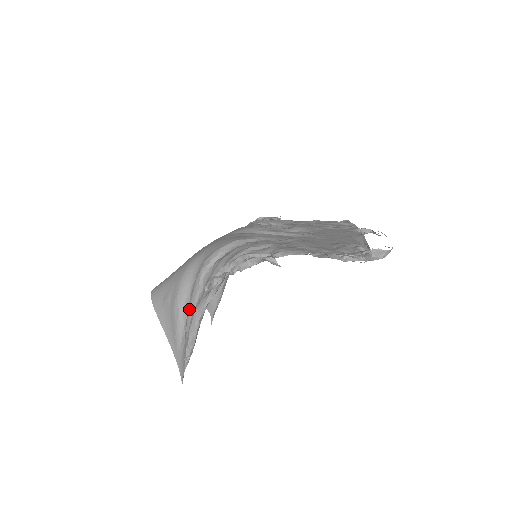
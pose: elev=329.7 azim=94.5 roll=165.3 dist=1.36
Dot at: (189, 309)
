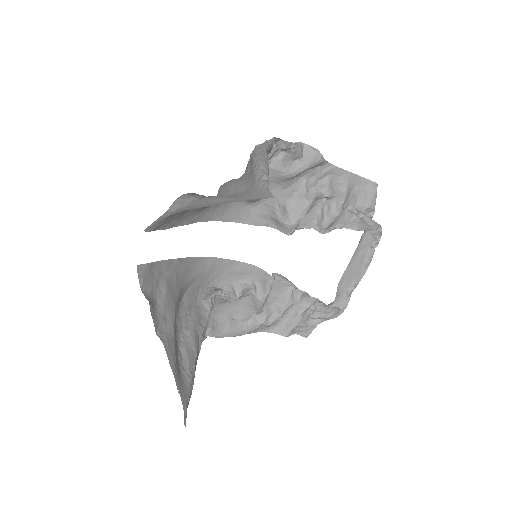
Dot at: (231, 181)
